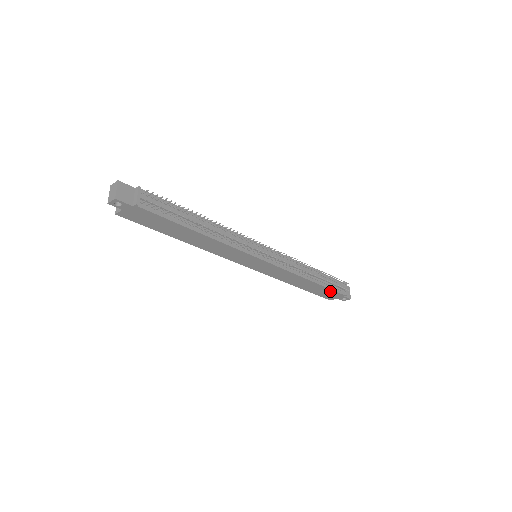
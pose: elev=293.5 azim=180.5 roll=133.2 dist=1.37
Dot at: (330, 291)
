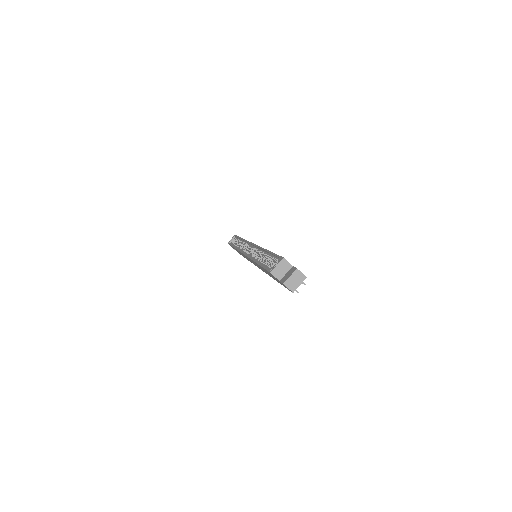
Dot at: occluded
